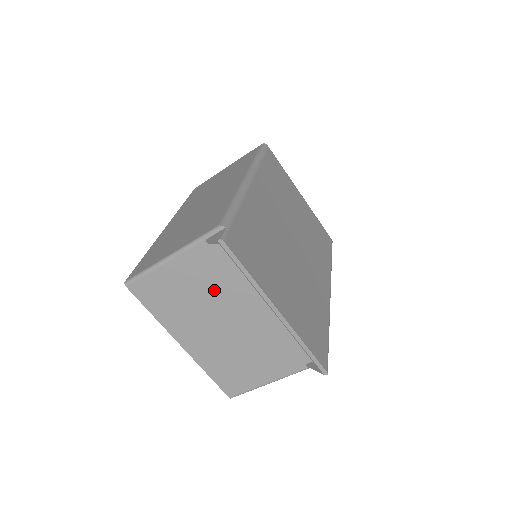
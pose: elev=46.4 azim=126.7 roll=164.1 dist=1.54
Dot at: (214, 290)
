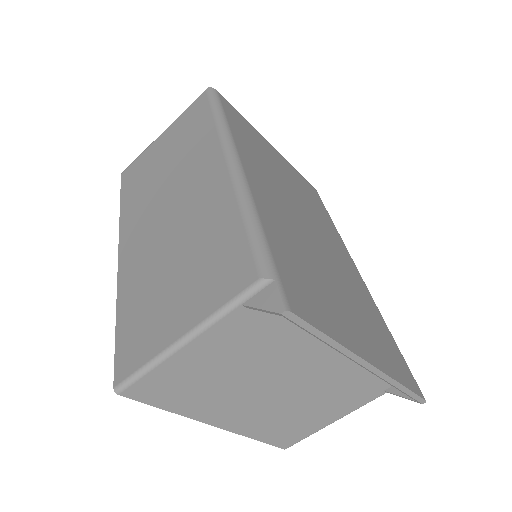
Dot at: (259, 358)
